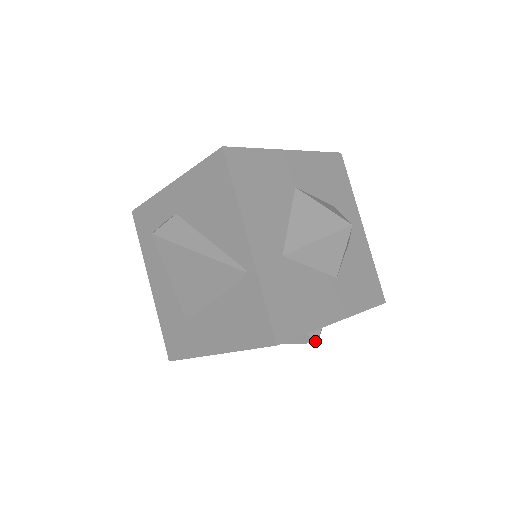
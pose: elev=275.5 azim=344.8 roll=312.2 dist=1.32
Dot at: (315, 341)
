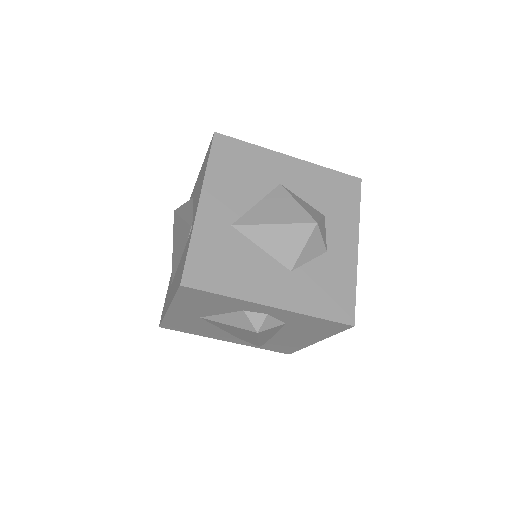
Dot at: (256, 329)
